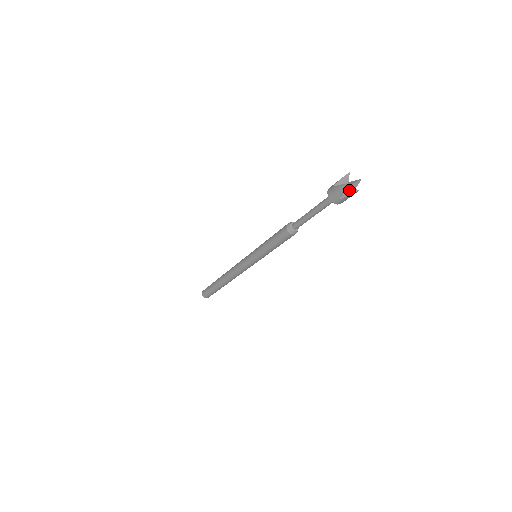
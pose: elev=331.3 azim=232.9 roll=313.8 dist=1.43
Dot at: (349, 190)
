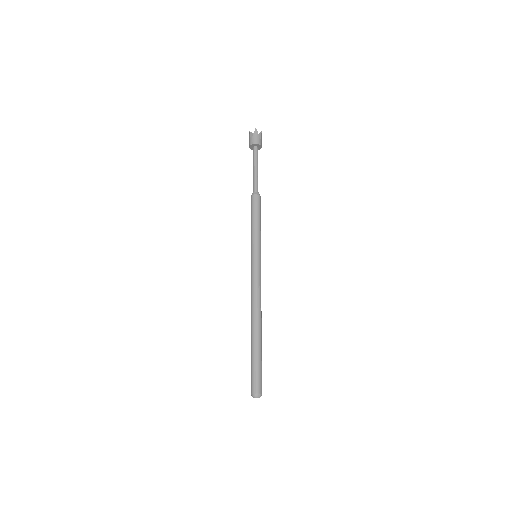
Dot at: (255, 134)
